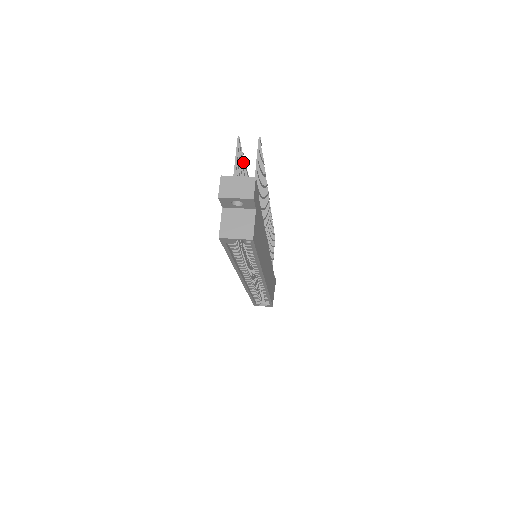
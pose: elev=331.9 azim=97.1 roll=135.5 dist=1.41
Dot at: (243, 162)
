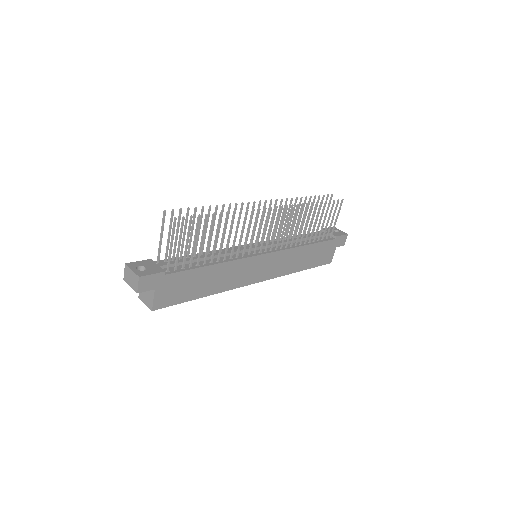
Dot at: (194, 212)
